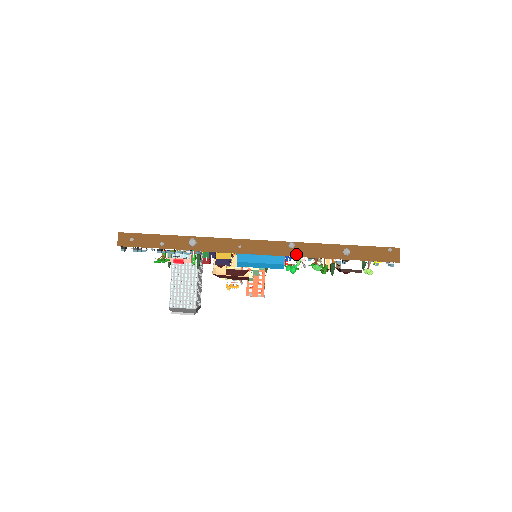
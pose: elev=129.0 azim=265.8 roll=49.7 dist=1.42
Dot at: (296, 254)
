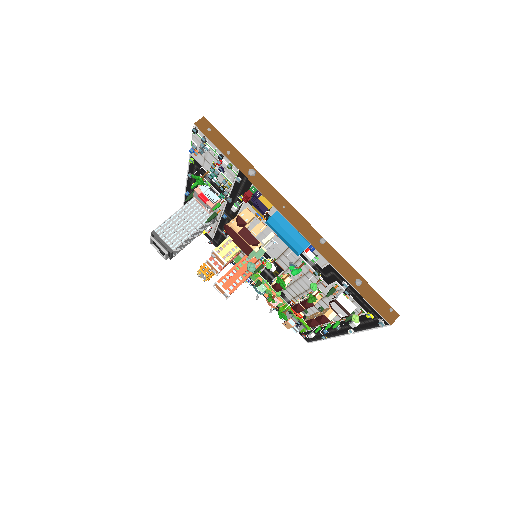
Dot at: (320, 250)
